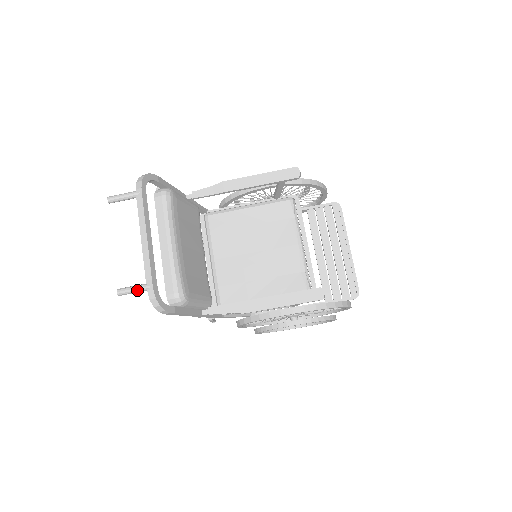
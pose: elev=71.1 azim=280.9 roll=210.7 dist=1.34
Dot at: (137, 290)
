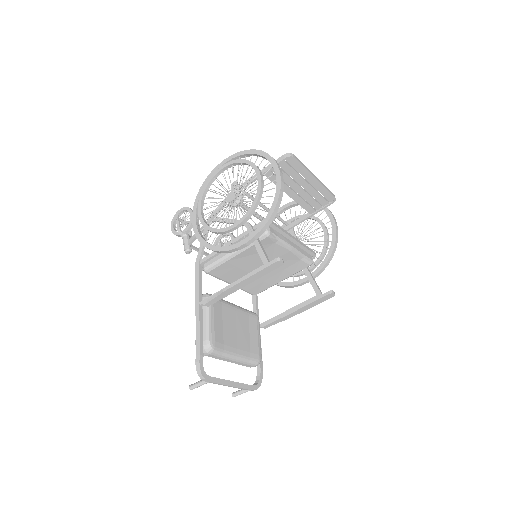
Dot at: occluded
